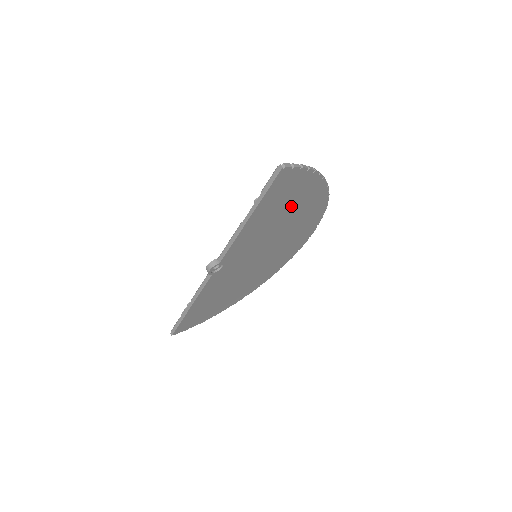
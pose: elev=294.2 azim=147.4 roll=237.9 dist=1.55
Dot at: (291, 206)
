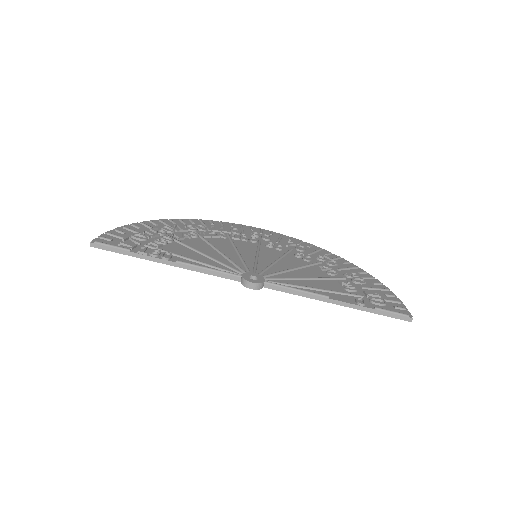
Dot at: occluded
